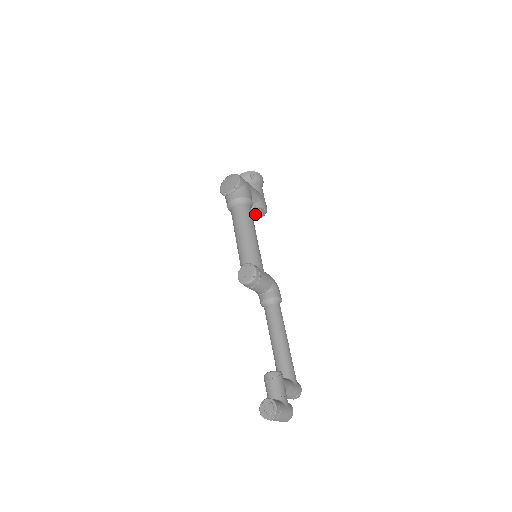
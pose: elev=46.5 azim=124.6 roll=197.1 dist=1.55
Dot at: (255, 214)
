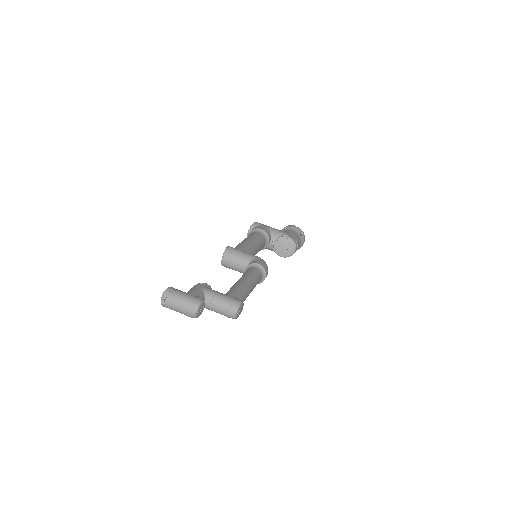
Dot at: (283, 247)
